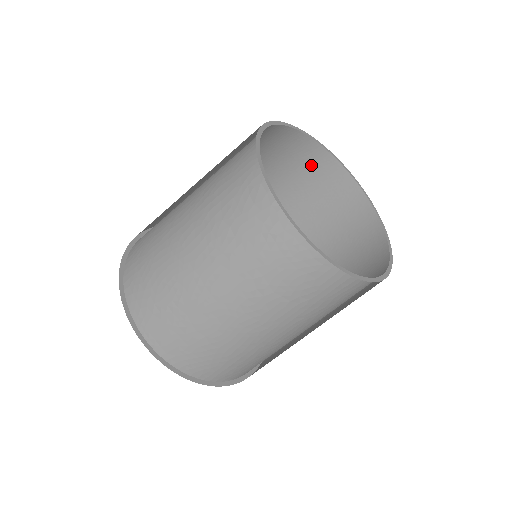
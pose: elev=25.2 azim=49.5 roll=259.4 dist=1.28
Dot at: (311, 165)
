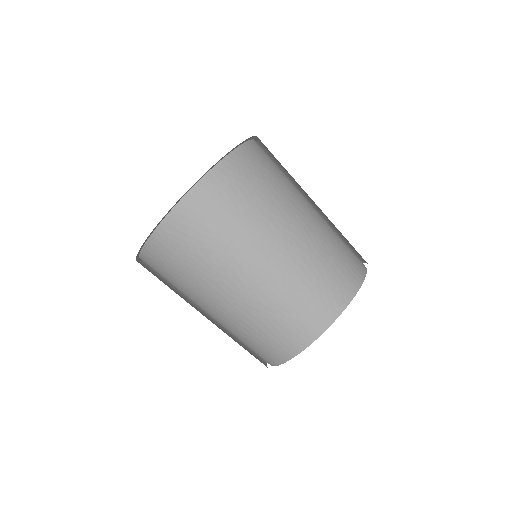
Dot at: occluded
